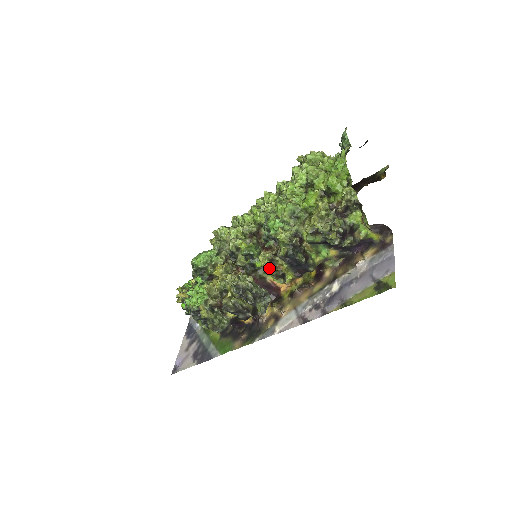
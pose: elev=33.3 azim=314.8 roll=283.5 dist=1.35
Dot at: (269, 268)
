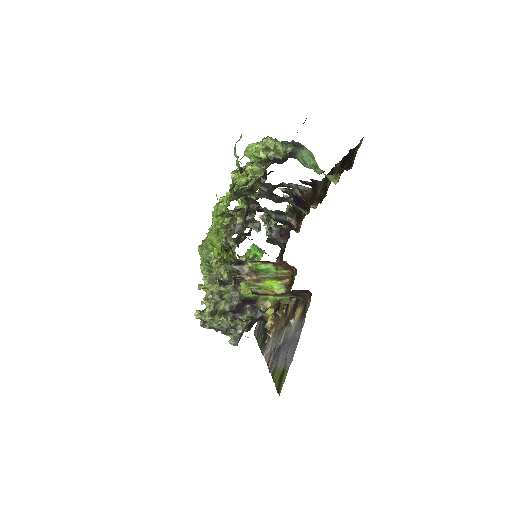
Dot at: occluded
